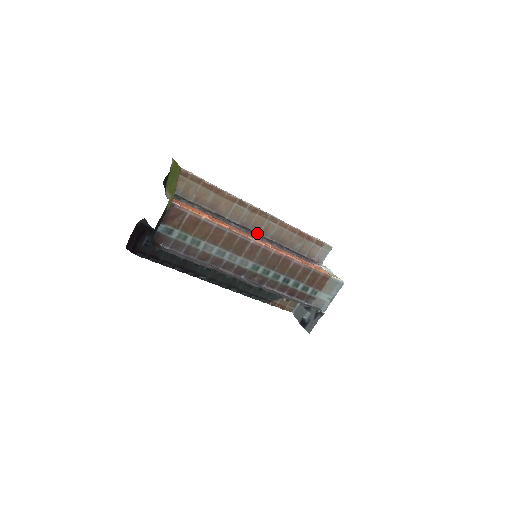
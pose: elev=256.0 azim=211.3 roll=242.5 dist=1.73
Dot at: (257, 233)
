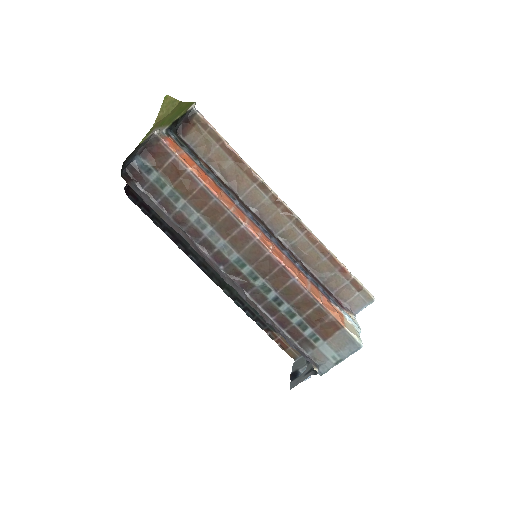
Dot at: (274, 233)
